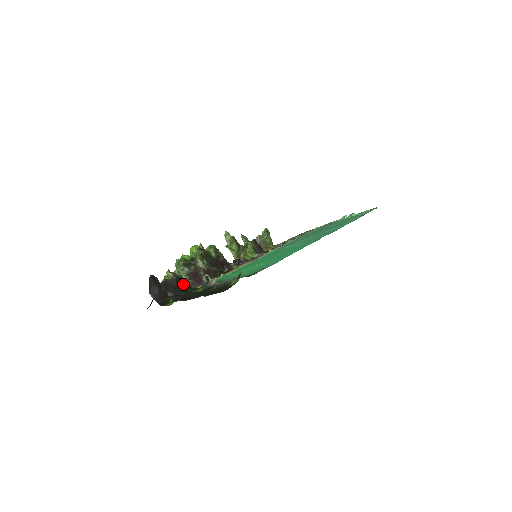
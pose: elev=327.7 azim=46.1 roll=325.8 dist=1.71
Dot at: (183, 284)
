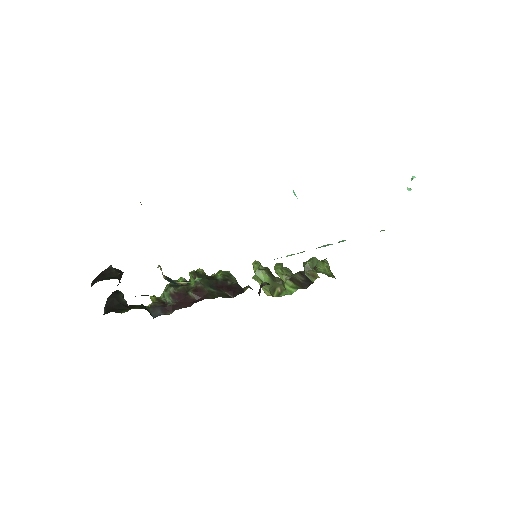
Dot at: (163, 307)
